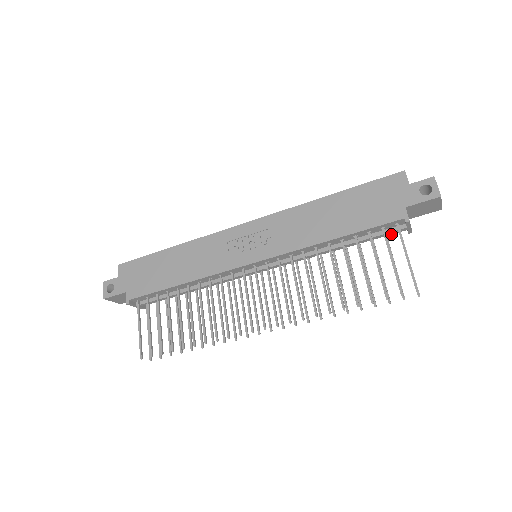
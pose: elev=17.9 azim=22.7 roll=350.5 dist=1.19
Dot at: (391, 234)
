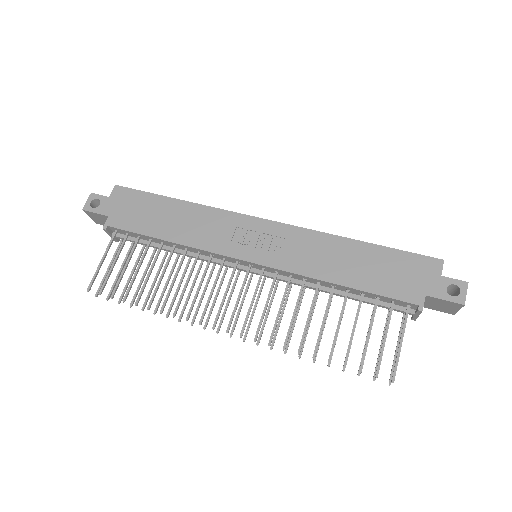
Dot at: occluded
